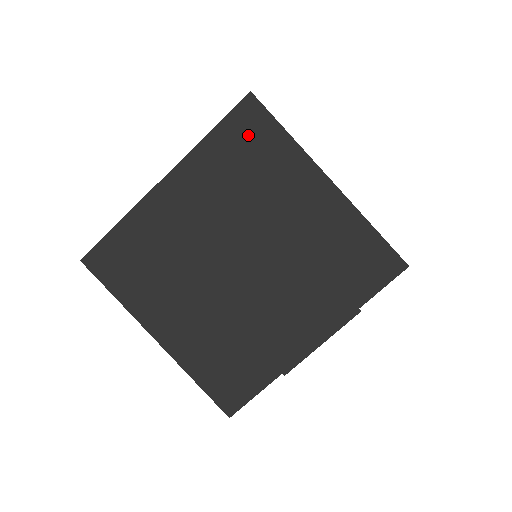
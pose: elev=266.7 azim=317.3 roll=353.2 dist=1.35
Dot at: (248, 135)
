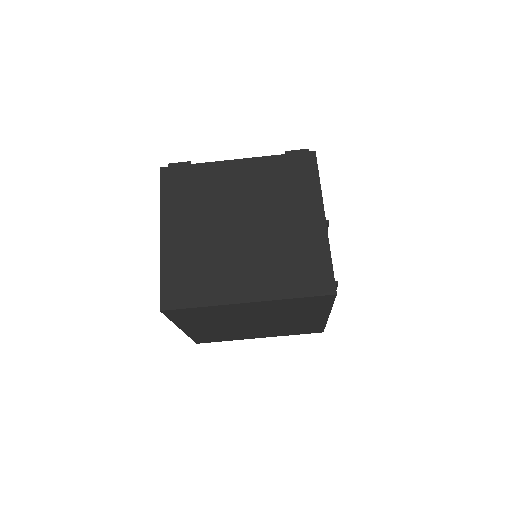
Dot at: (186, 314)
